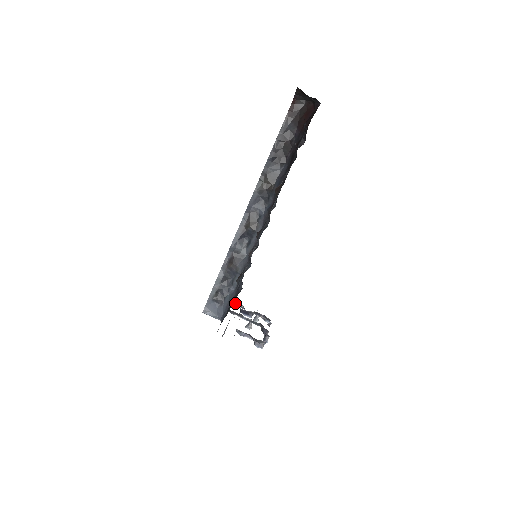
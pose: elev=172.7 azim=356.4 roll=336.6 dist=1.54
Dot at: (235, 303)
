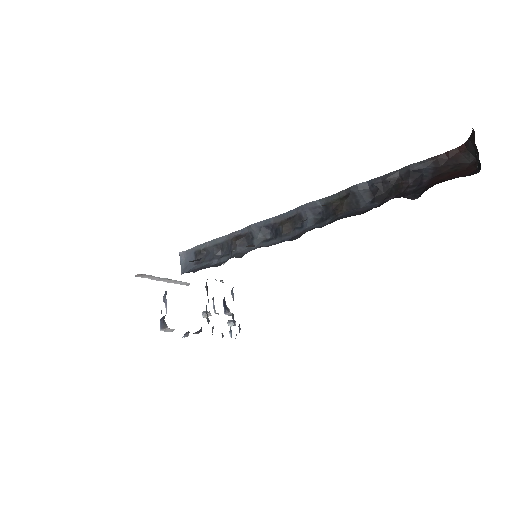
Dot at: occluded
